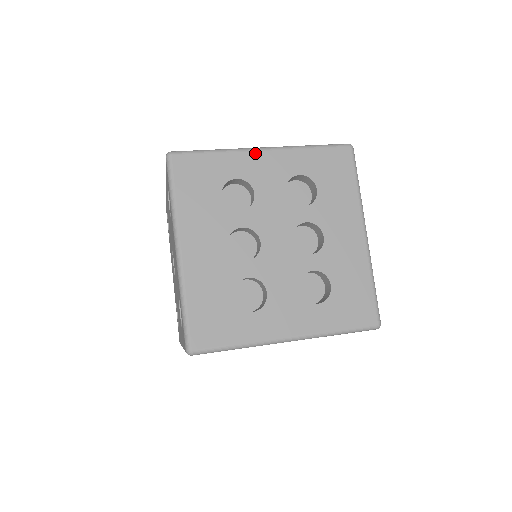
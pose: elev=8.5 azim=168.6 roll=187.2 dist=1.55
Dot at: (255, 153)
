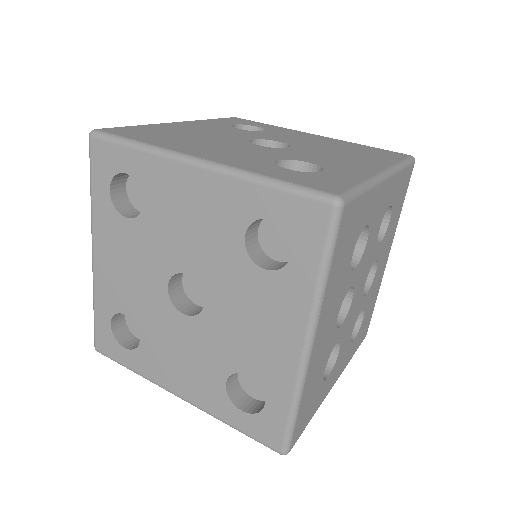
Dot at: (384, 184)
